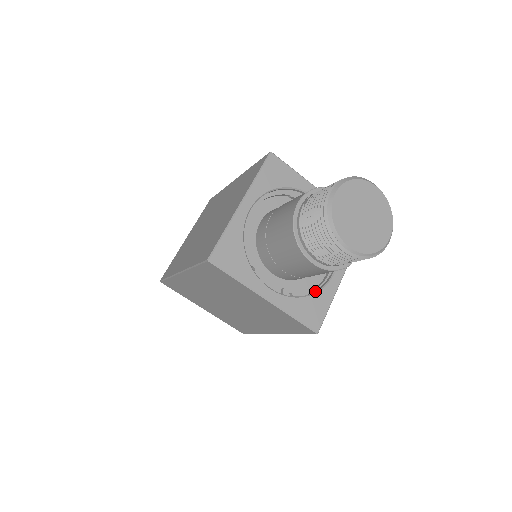
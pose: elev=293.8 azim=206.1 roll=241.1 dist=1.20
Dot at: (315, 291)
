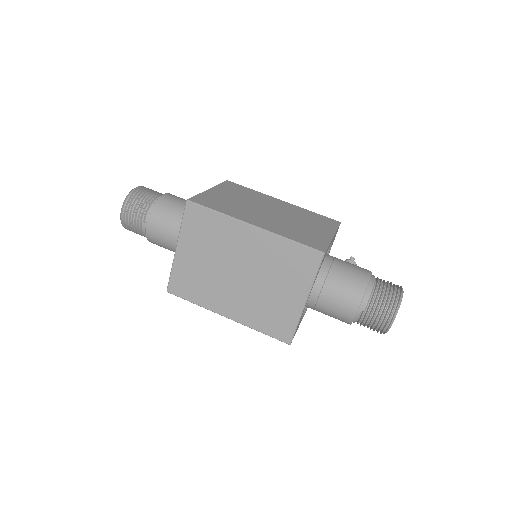
Dot at: occluded
